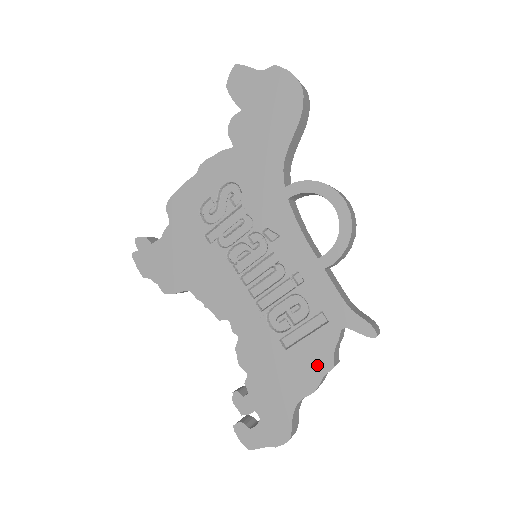
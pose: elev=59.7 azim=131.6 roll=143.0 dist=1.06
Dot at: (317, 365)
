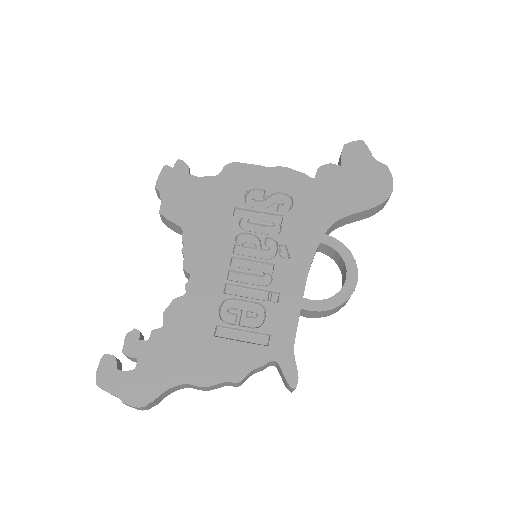
Dot at: (228, 369)
